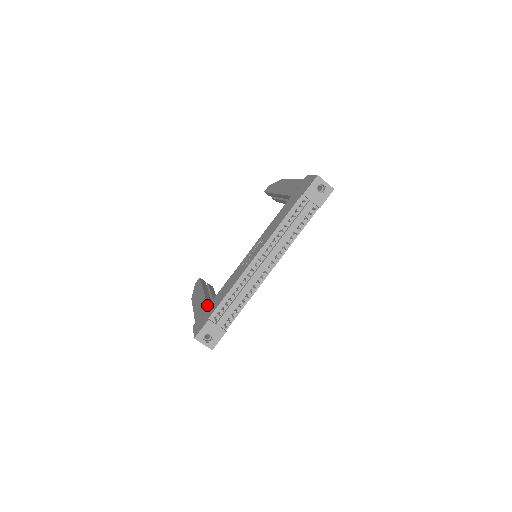
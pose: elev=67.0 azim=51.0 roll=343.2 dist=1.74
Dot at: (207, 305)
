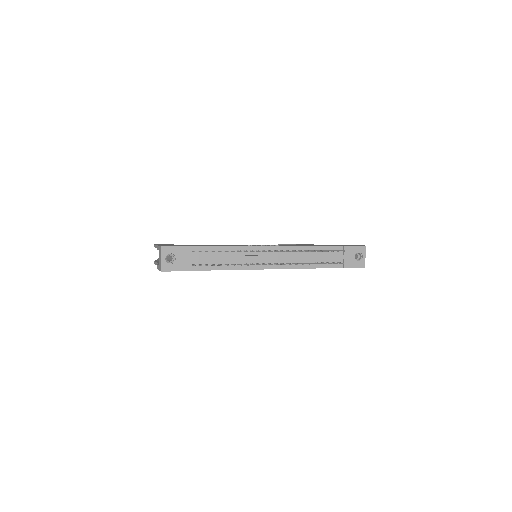
Dot at: occluded
